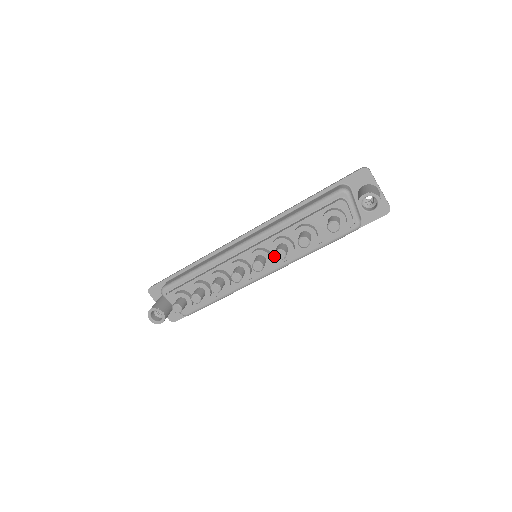
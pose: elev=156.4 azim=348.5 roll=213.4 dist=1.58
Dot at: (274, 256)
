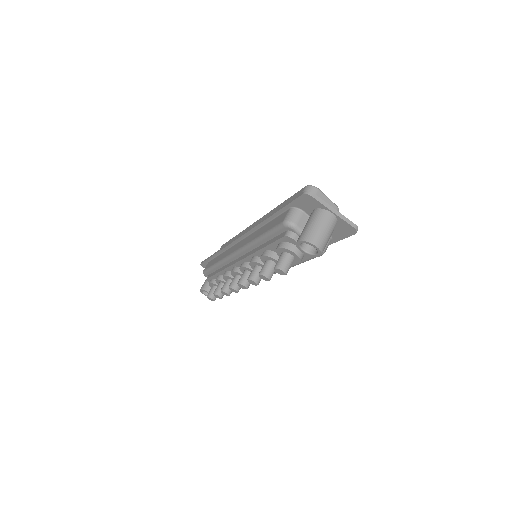
Dot at: occluded
